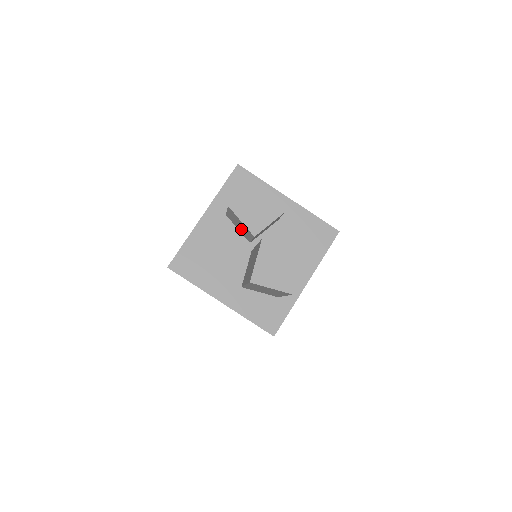
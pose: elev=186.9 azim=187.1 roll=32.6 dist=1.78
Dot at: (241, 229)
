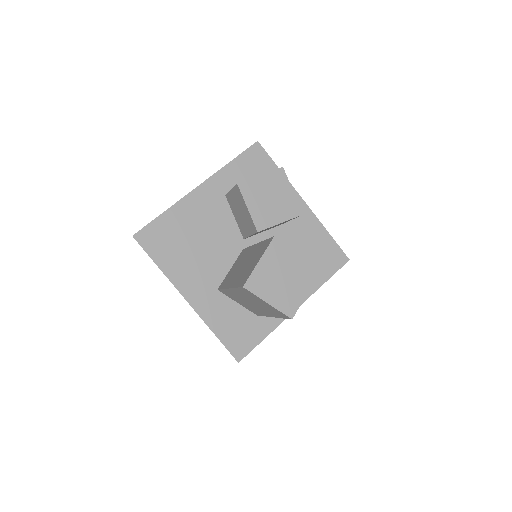
Dot at: (240, 218)
